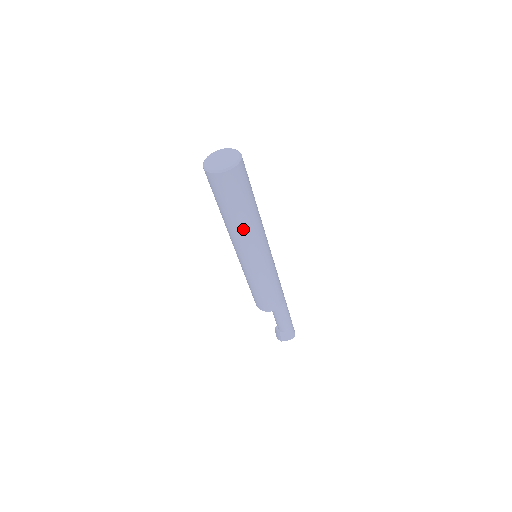
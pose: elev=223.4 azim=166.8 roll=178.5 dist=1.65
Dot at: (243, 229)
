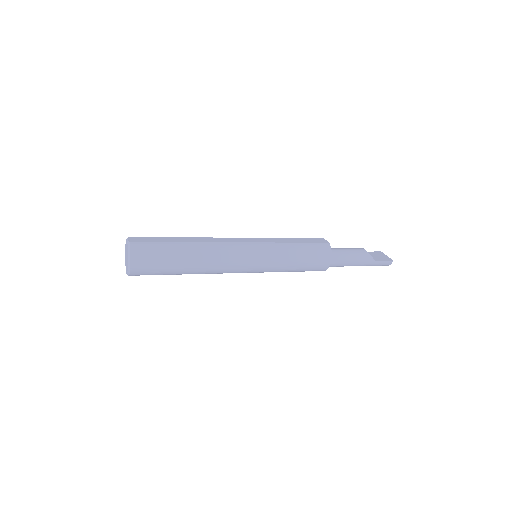
Dot at: occluded
